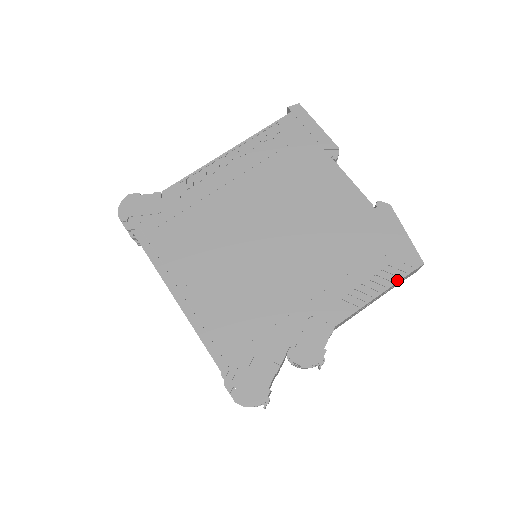
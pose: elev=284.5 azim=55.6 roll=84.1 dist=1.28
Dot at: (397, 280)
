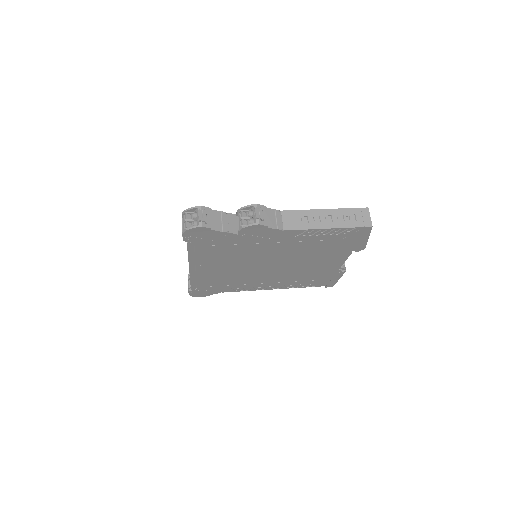
Dot at: (342, 209)
